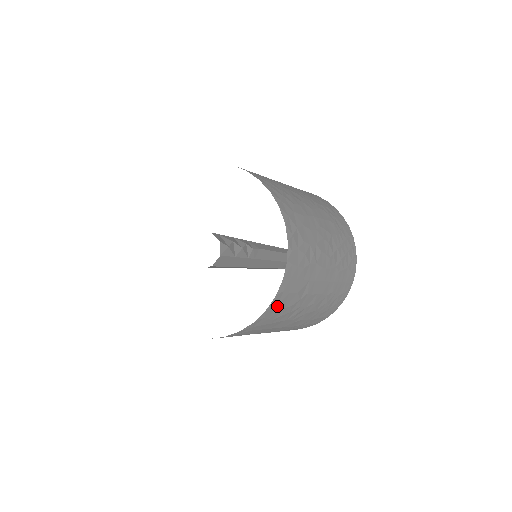
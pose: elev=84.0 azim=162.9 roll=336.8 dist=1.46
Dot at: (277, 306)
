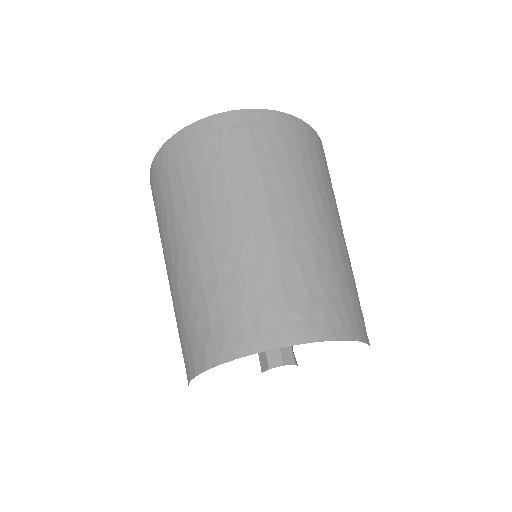
Dot at: occluded
